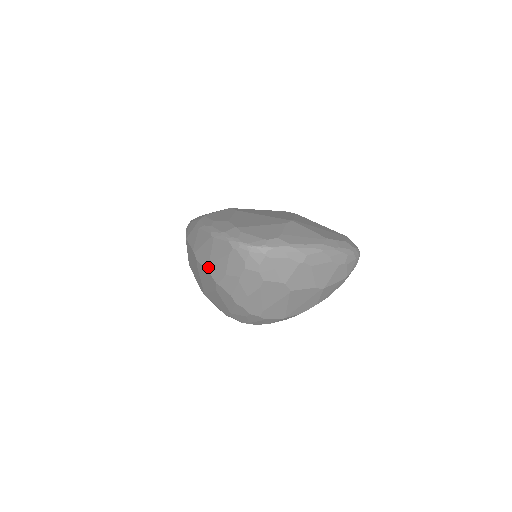
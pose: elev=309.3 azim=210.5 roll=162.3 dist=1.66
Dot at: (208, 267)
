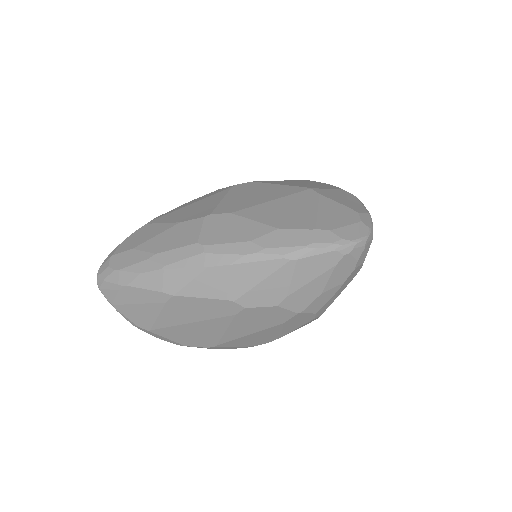
Dot at: (284, 302)
